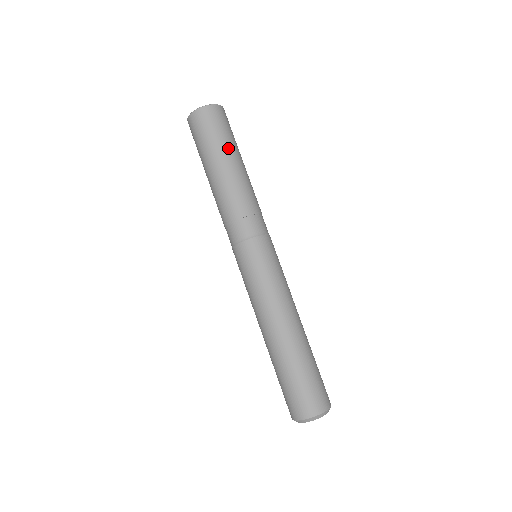
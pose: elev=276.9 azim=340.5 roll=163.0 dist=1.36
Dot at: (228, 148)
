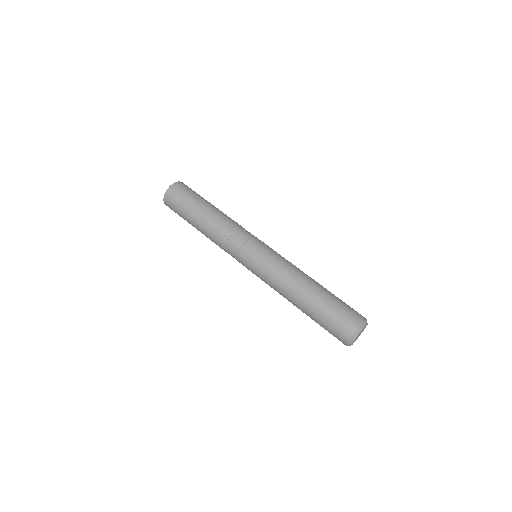
Dot at: (206, 200)
